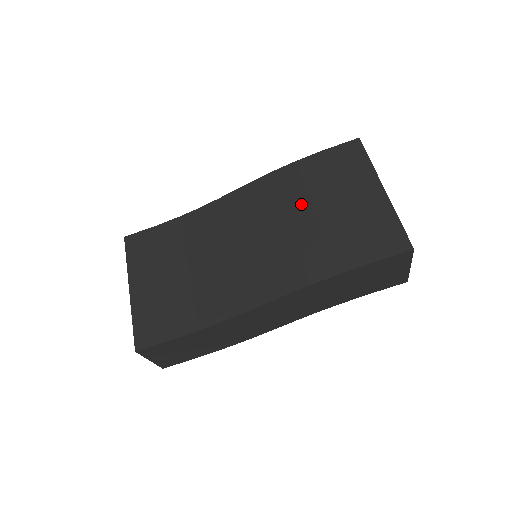
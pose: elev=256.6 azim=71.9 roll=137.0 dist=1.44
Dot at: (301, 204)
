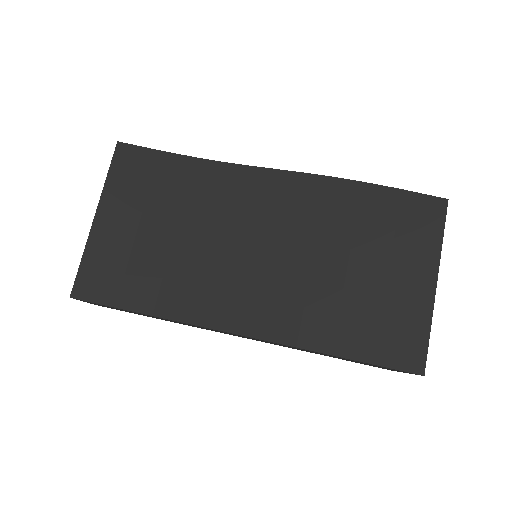
Dot at: (339, 242)
